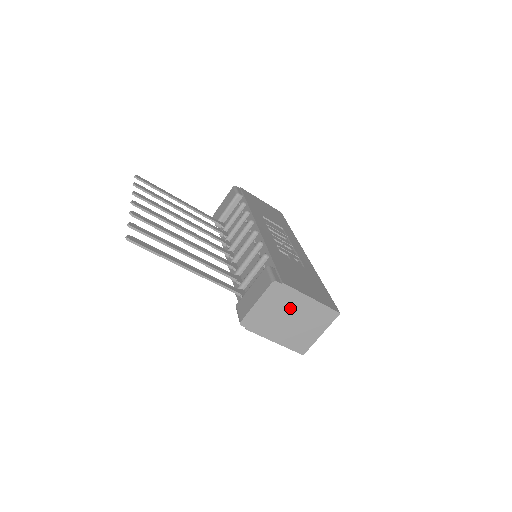
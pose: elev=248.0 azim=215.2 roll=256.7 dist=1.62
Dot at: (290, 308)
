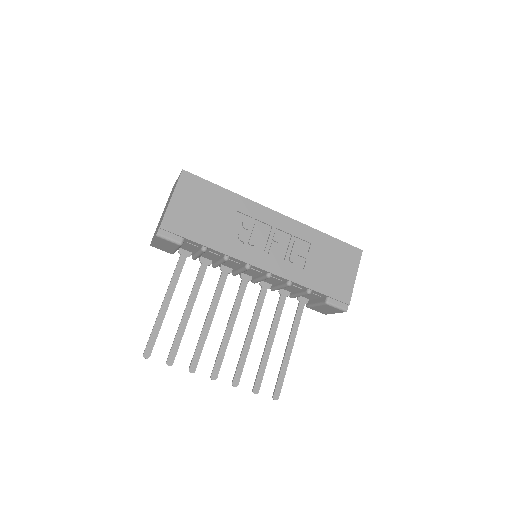
Dot at: occluded
